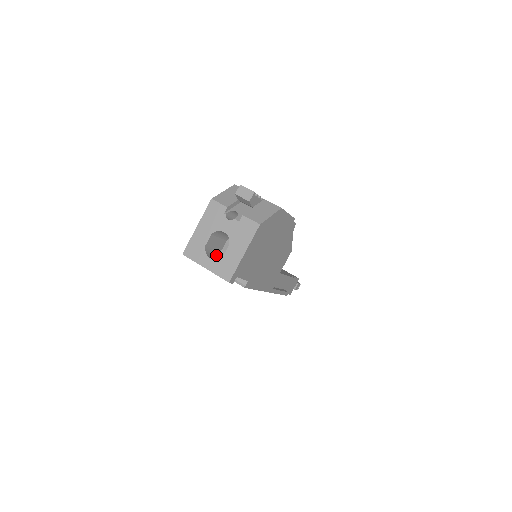
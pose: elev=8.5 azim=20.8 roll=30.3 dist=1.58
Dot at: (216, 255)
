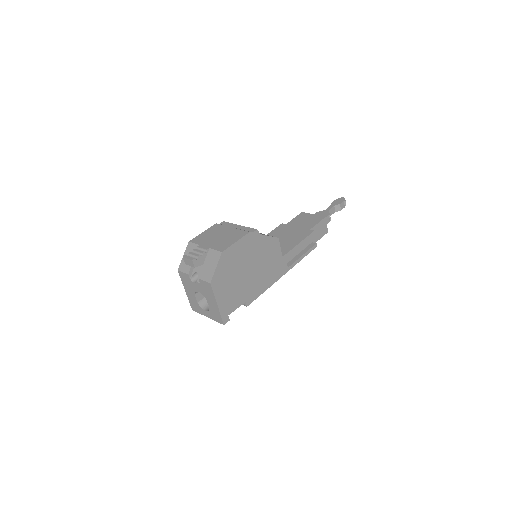
Dot at: occluded
